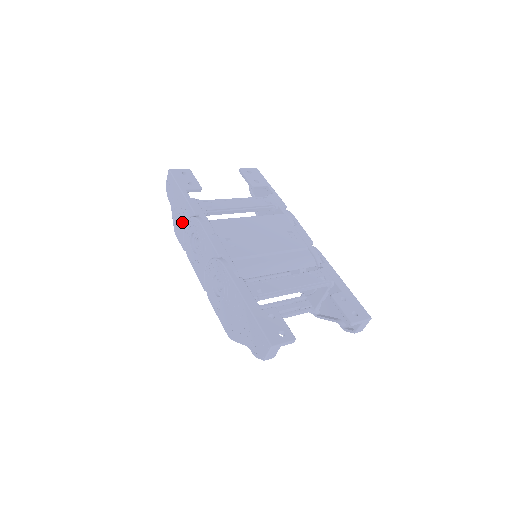
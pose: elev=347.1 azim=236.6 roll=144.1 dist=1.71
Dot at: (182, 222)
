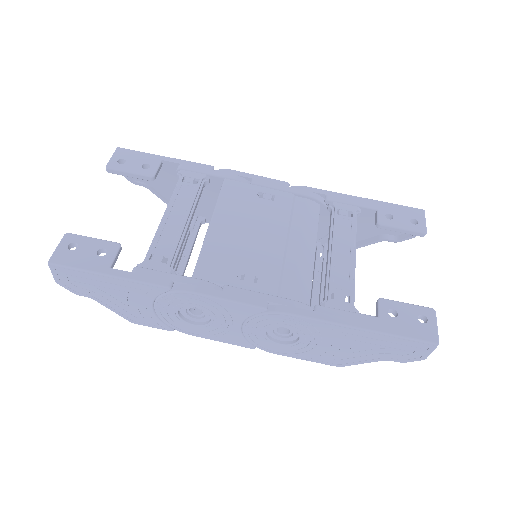
Dot at: (143, 307)
